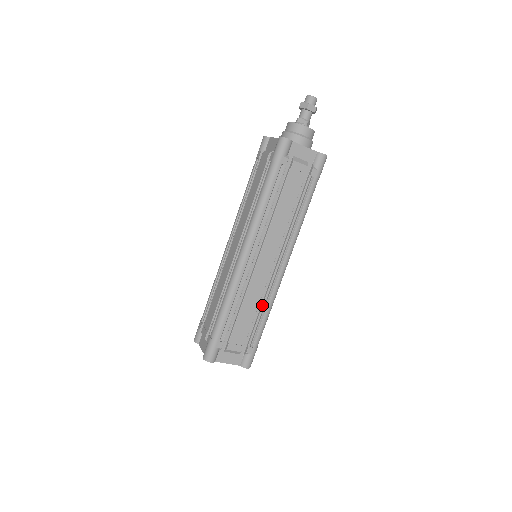
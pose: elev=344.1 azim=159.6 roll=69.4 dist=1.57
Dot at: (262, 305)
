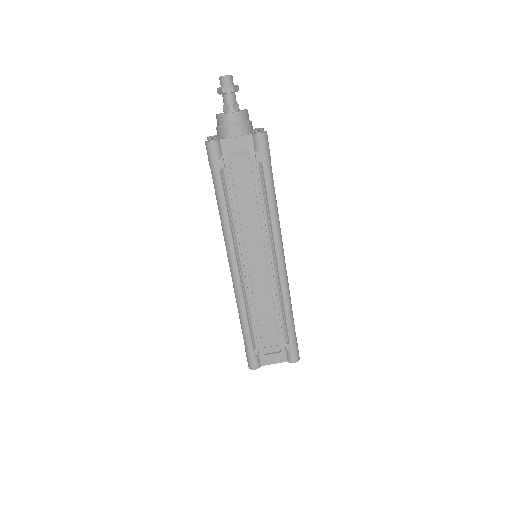
Dot at: (277, 303)
